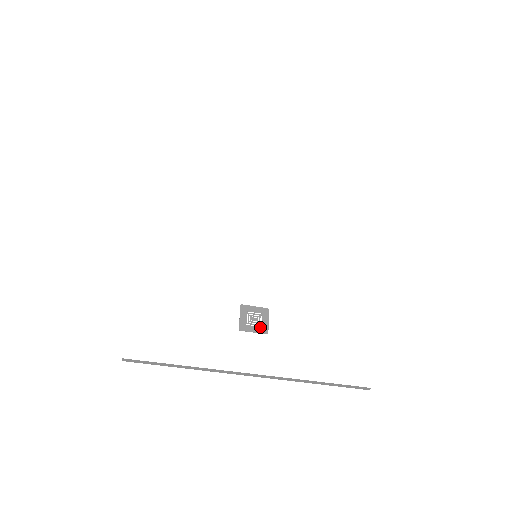
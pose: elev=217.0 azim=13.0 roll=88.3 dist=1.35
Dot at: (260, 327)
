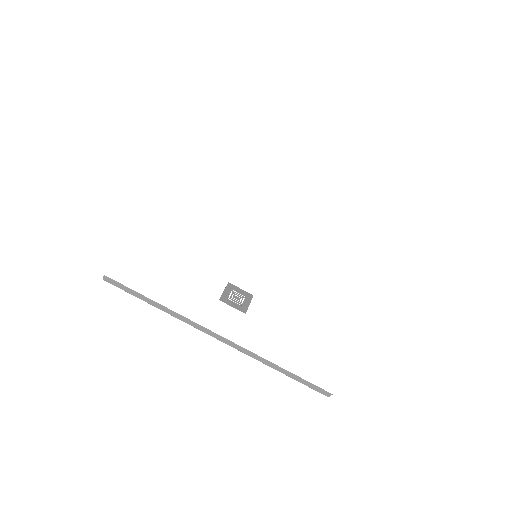
Dot at: (240, 305)
